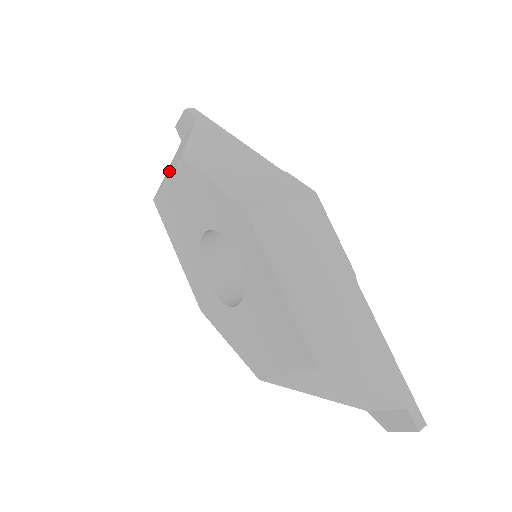
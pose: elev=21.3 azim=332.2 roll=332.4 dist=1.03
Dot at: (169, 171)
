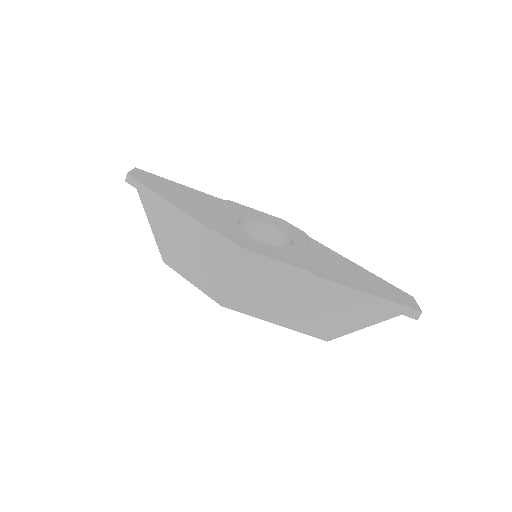
Dot at: occluded
